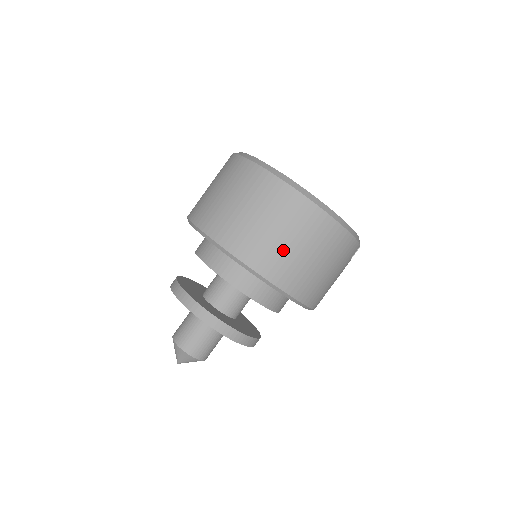
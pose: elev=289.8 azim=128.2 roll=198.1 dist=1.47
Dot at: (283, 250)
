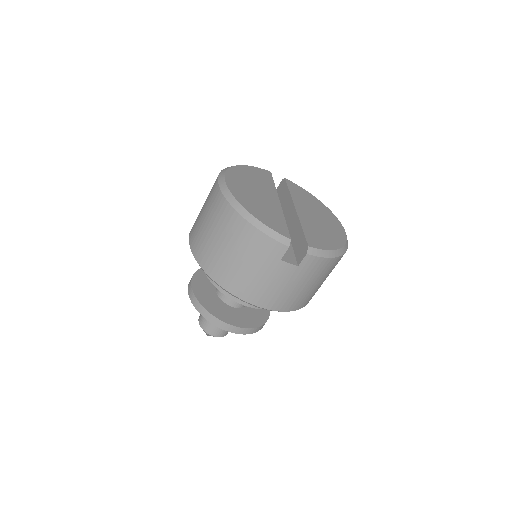
Dot at: (205, 236)
